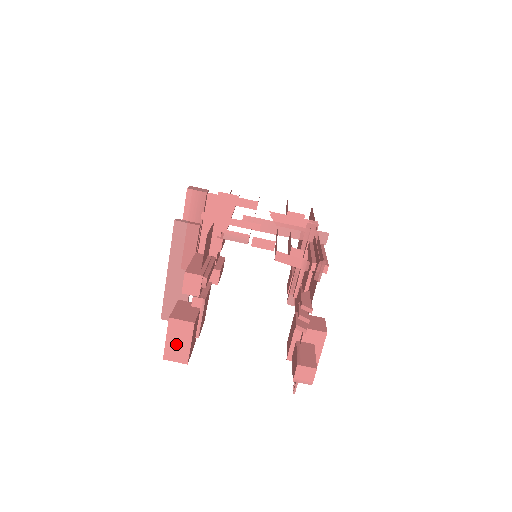
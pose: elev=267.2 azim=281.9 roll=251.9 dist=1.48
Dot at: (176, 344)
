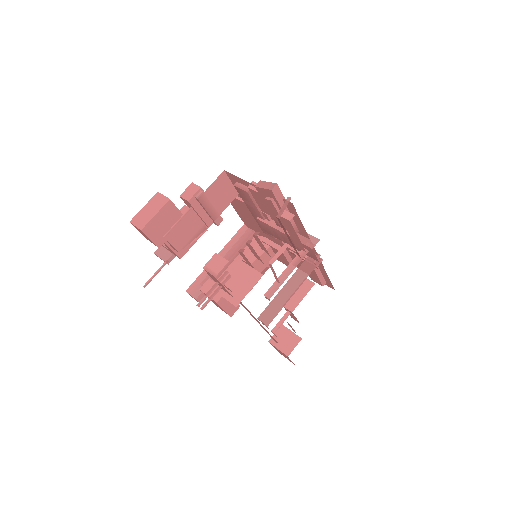
Dot at: (147, 212)
